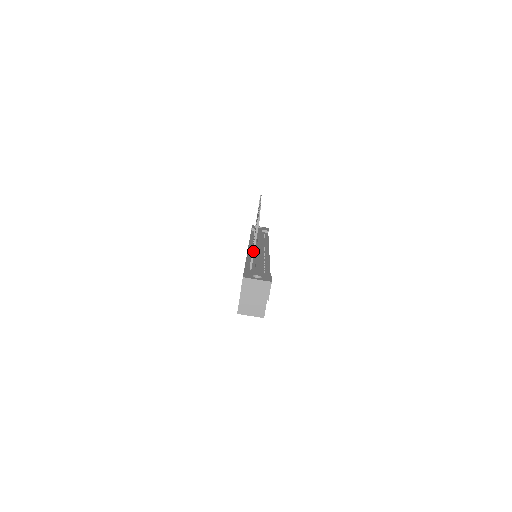
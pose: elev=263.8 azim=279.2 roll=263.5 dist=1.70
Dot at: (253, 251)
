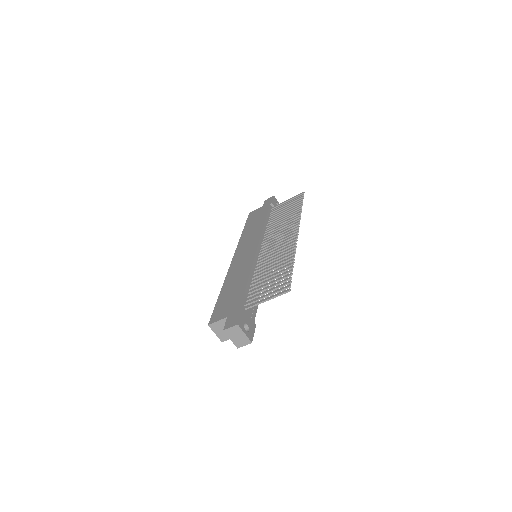
Dot at: (261, 302)
